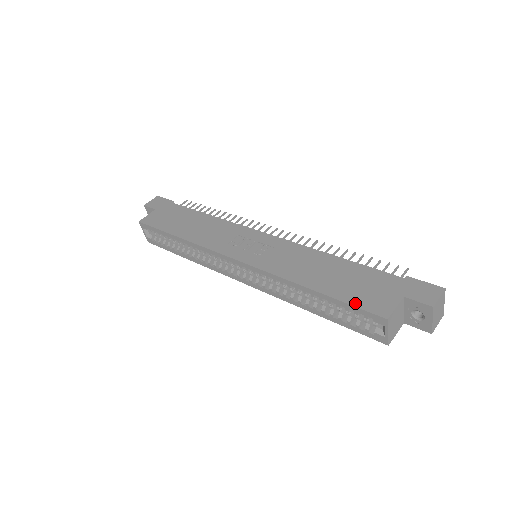
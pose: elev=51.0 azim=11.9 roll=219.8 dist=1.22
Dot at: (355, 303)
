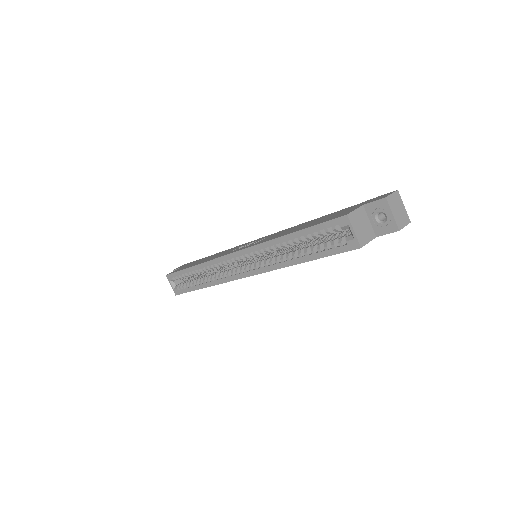
Dot at: (323, 222)
